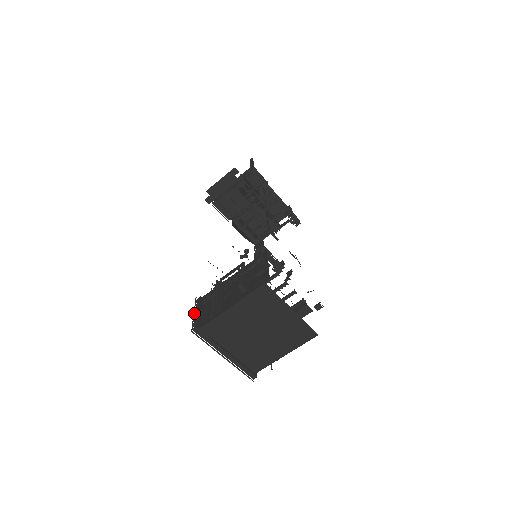
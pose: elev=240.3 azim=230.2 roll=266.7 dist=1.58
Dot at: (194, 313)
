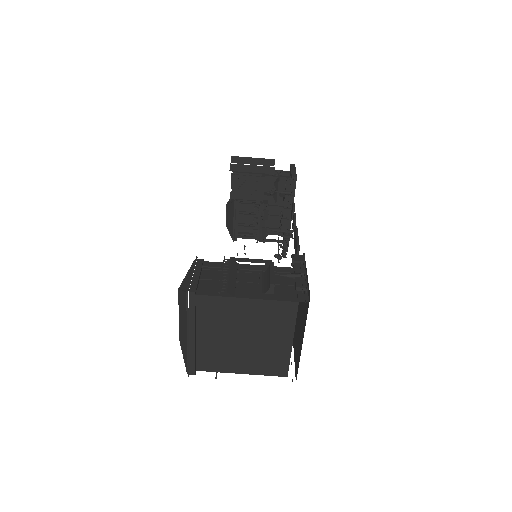
Dot at: occluded
